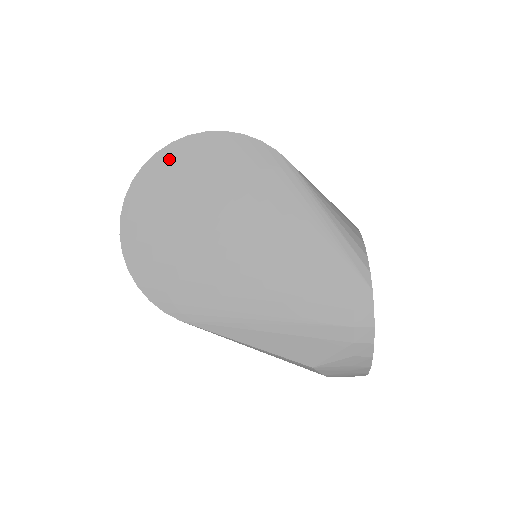
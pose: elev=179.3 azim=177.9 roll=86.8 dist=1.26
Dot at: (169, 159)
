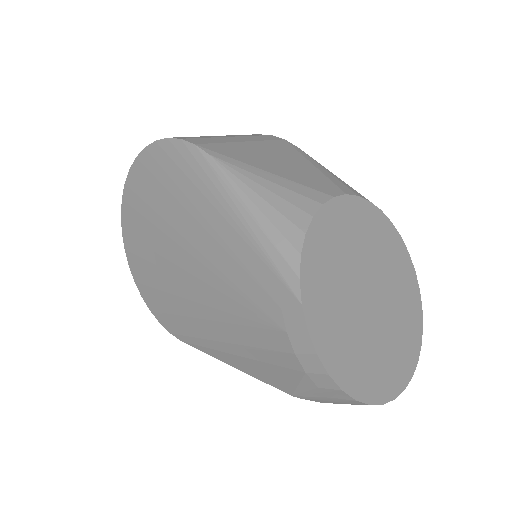
Dot at: (132, 187)
